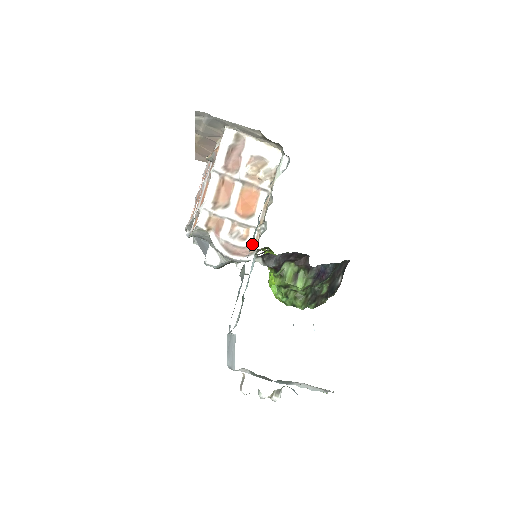
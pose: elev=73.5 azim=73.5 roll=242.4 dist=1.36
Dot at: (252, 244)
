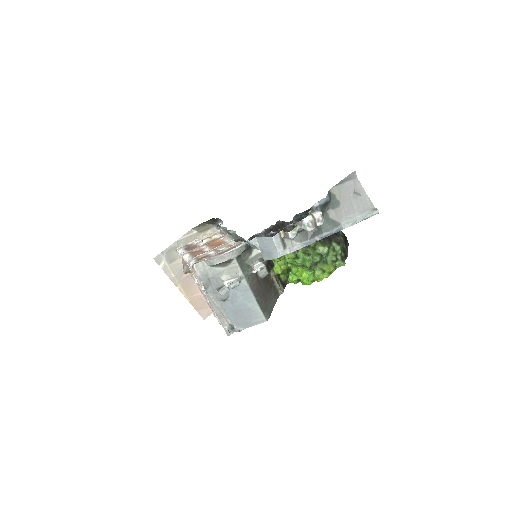
Dot at: (226, 230)
